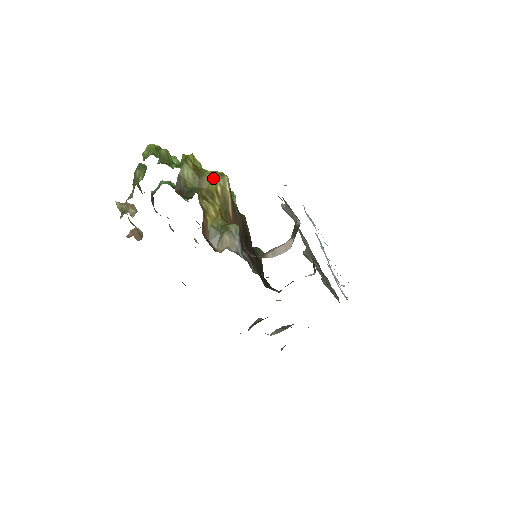
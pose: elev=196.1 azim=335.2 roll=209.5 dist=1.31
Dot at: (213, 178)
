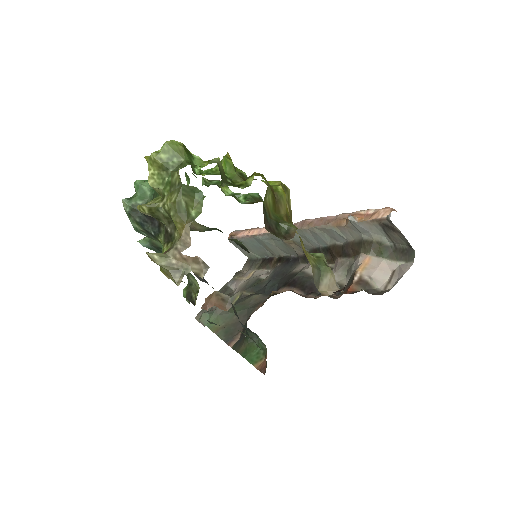
Dot at: (285, 196)
